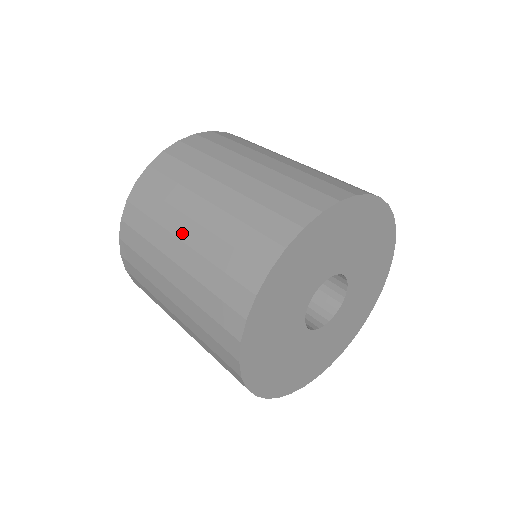
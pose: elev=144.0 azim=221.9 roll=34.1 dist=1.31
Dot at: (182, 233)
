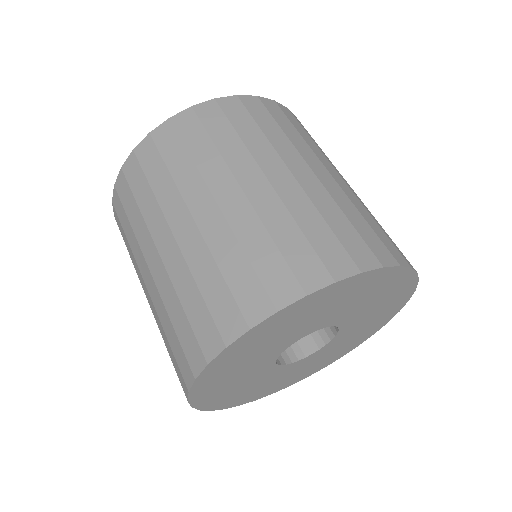
Dot at: (144, 291)
